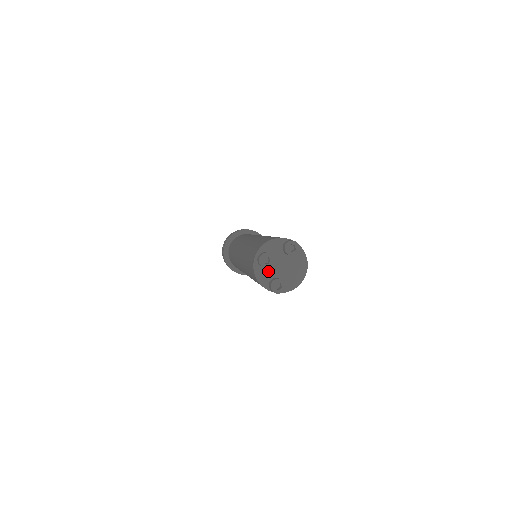
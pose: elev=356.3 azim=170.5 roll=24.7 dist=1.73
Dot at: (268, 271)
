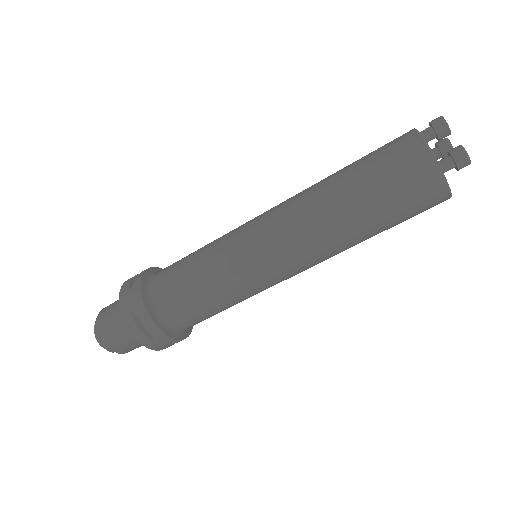
Dot at: occluded
